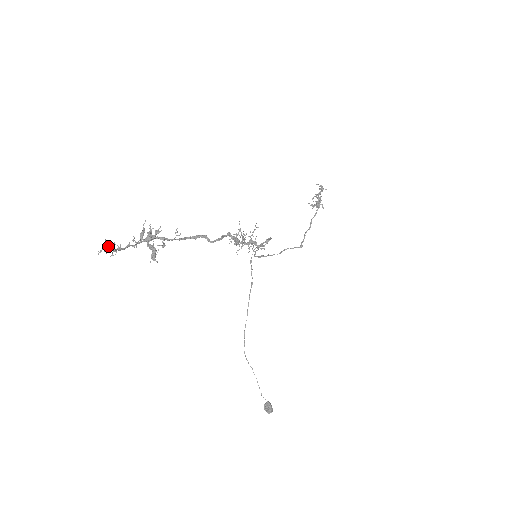
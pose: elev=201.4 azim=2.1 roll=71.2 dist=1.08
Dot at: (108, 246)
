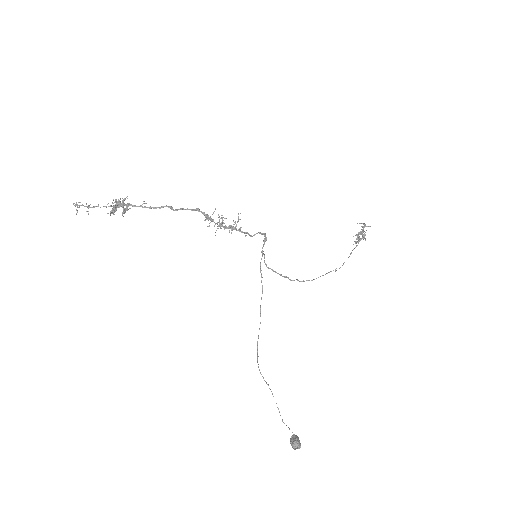
Dot at: occluded
